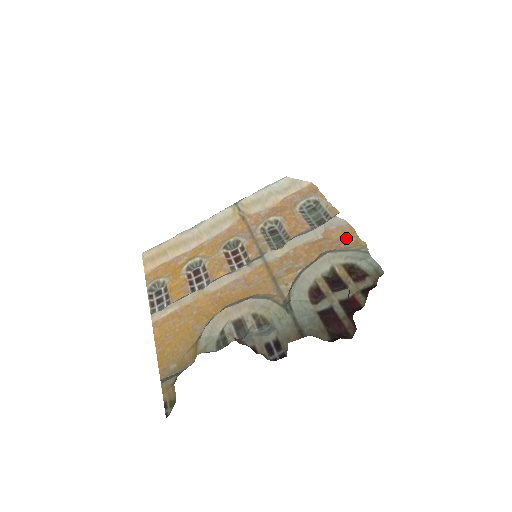
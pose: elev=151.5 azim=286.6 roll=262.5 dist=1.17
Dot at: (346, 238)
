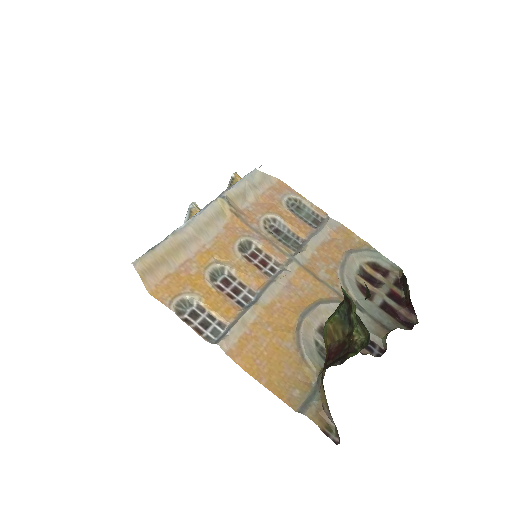
Dot at: (351, 238)
